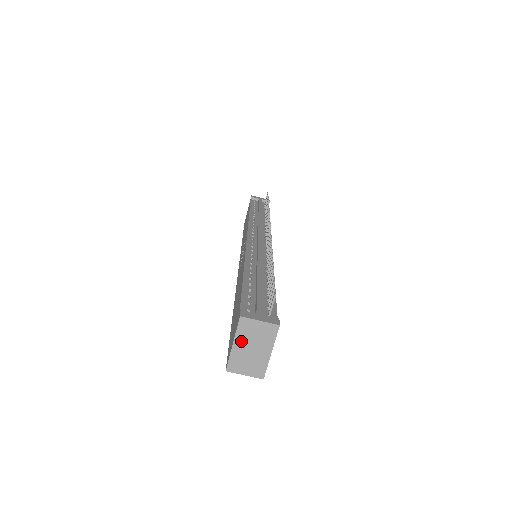
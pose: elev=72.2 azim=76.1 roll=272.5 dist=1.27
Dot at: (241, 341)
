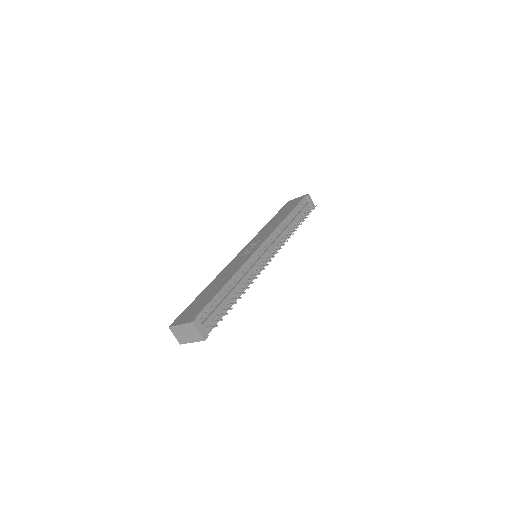
Dot at: (185, 327)
